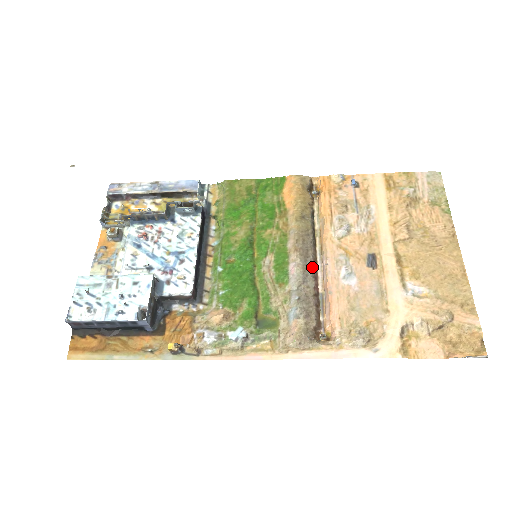
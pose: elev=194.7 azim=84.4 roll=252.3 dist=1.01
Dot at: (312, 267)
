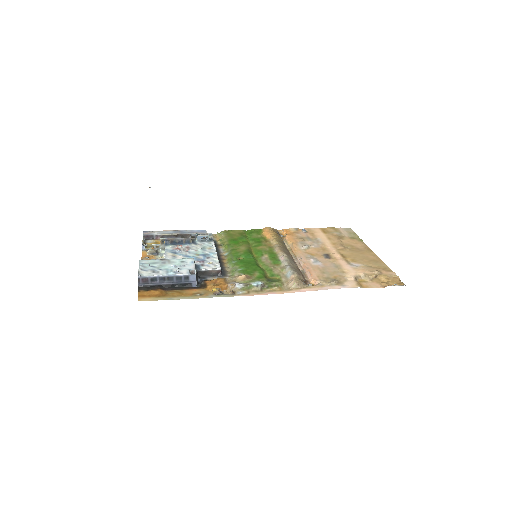
Dot at: occluded
